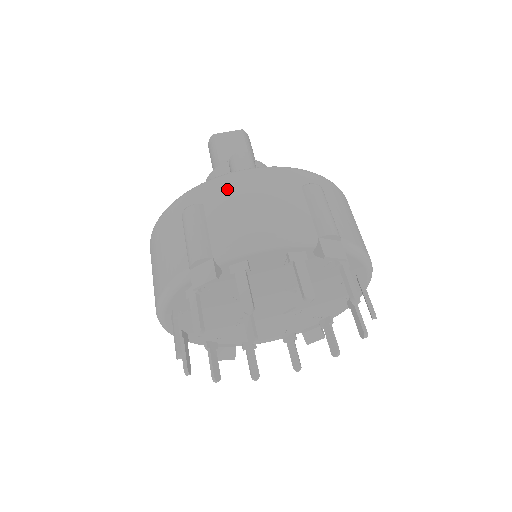
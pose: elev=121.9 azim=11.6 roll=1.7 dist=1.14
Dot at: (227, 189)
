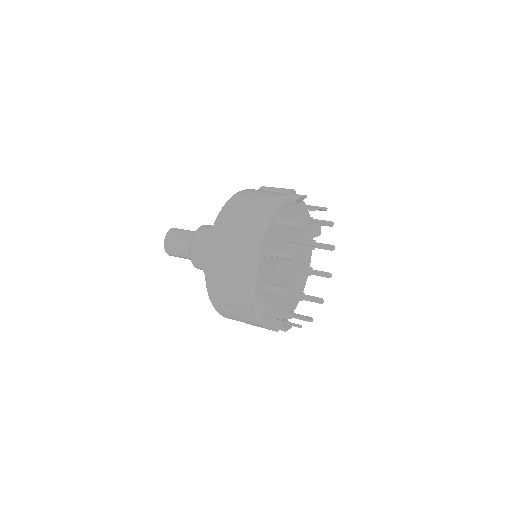
Dot at: occluded
